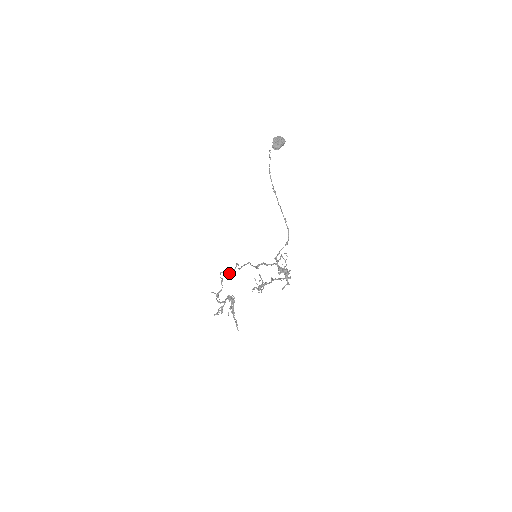
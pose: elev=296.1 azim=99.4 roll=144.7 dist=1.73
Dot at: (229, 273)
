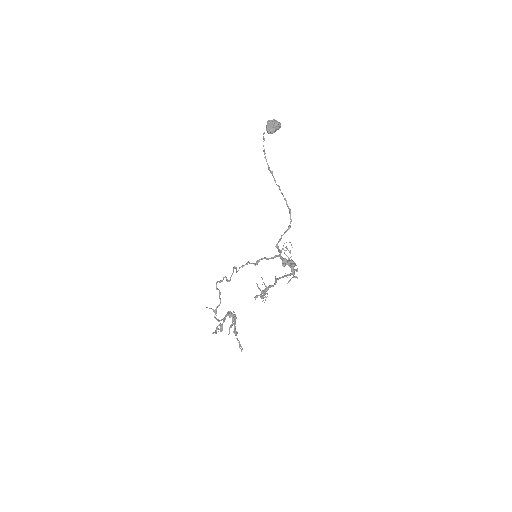
Dot at: (226, 280)
